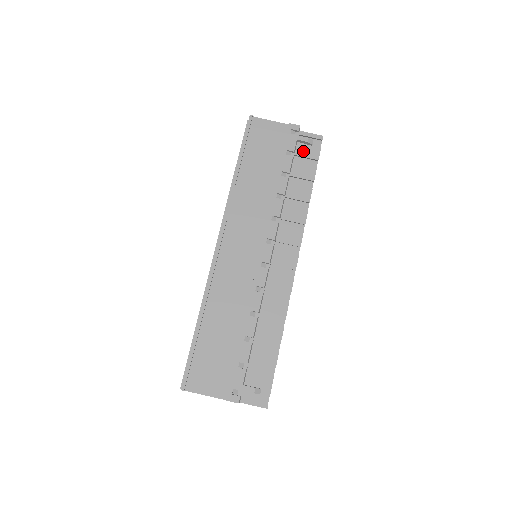
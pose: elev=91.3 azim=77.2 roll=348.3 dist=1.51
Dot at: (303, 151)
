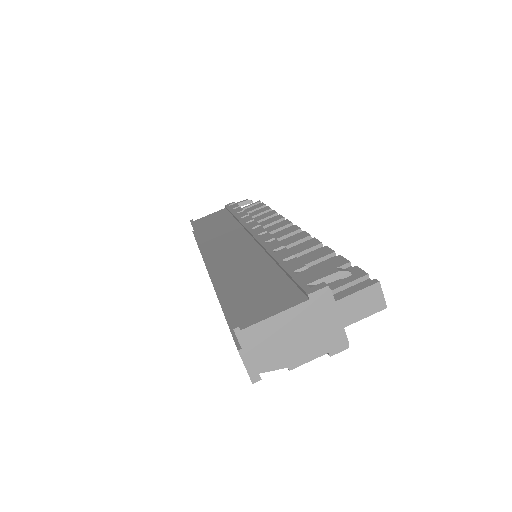
Dot at: (249, 210)
